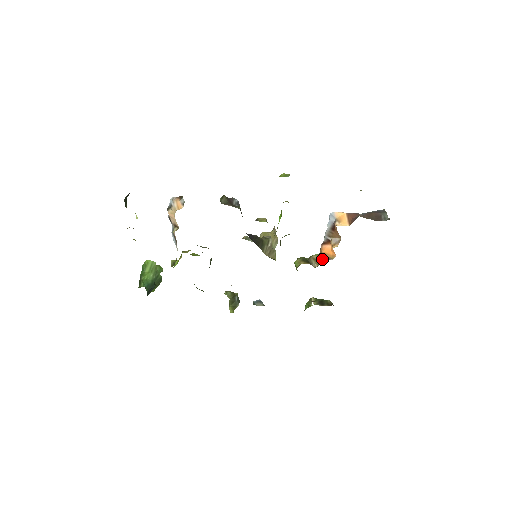
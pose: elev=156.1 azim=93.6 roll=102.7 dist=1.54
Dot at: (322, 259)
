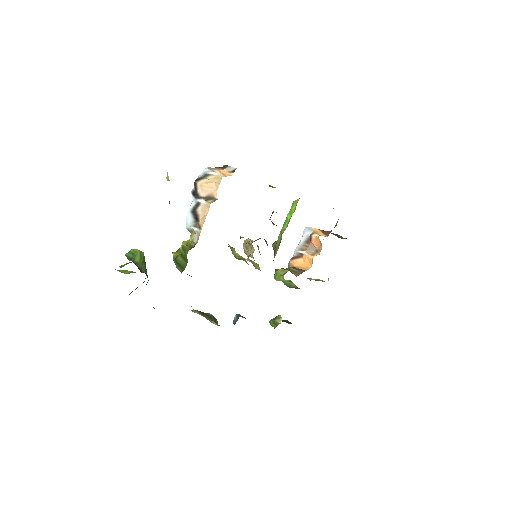
Dot at: (299, 270)
